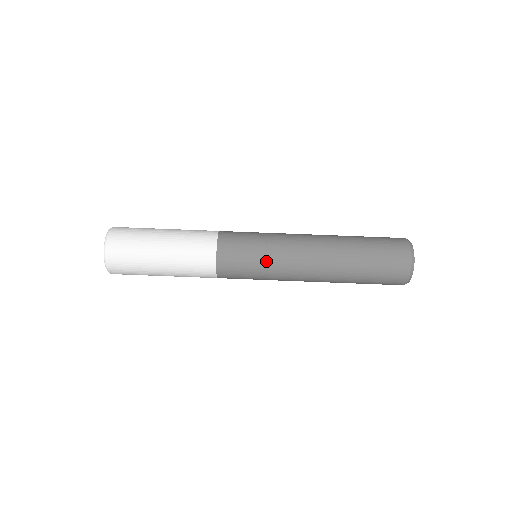
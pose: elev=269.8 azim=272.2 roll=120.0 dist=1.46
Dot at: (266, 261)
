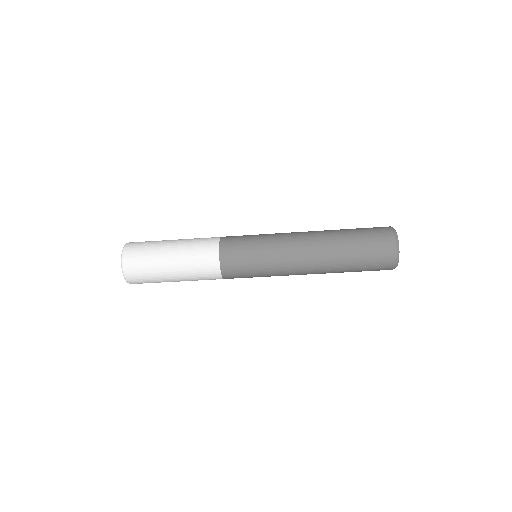
Dot at: (265, 272)
